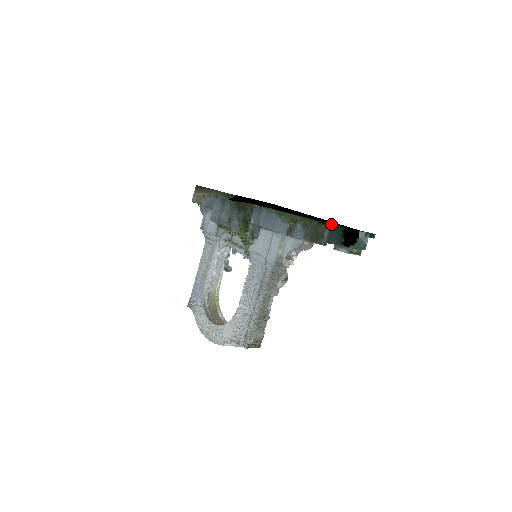
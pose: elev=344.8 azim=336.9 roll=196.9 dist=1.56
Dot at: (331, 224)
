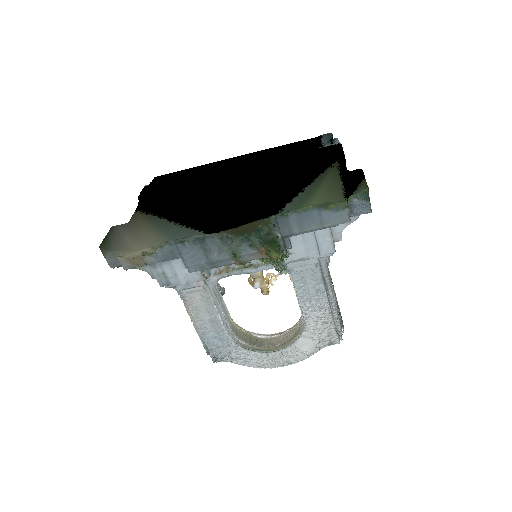
Dot at: (338, 165)
